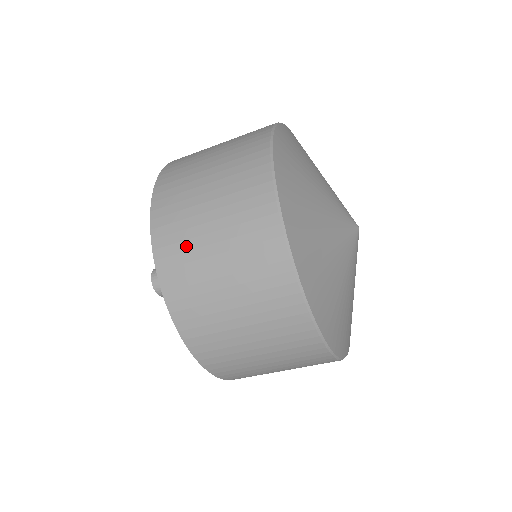
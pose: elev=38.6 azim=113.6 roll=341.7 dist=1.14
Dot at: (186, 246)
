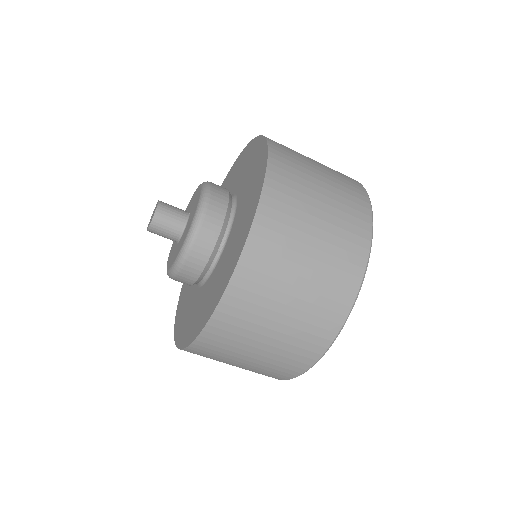
Dot at: (241, 332)
